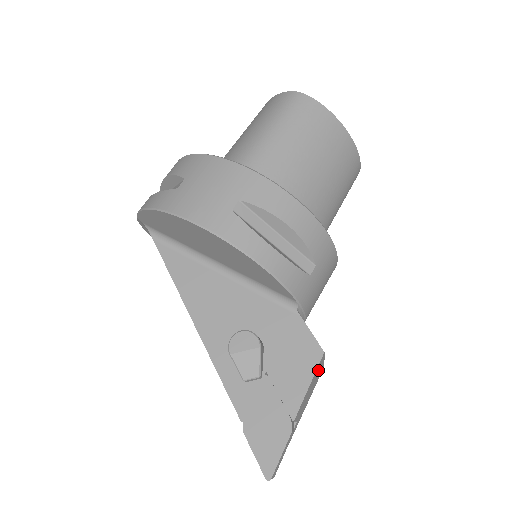
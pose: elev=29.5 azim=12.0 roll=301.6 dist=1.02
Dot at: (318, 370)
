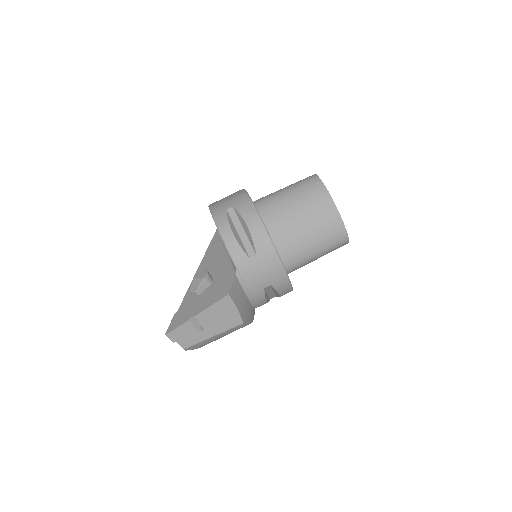
Dot at: (227, 308)
